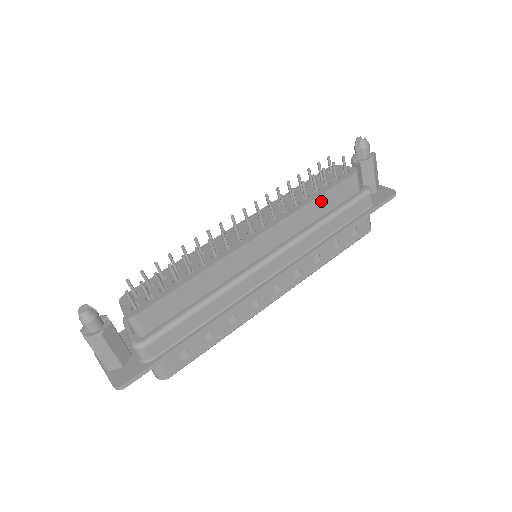
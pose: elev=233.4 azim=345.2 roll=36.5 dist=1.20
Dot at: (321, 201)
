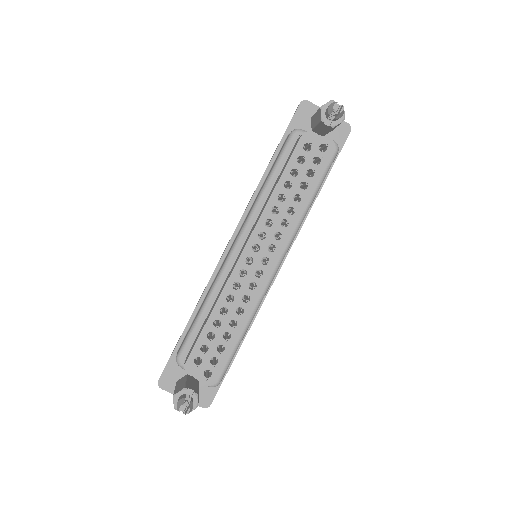
Dot at: (309, 195)
